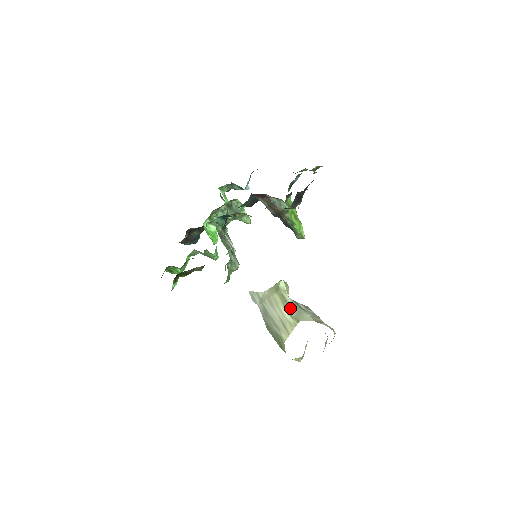
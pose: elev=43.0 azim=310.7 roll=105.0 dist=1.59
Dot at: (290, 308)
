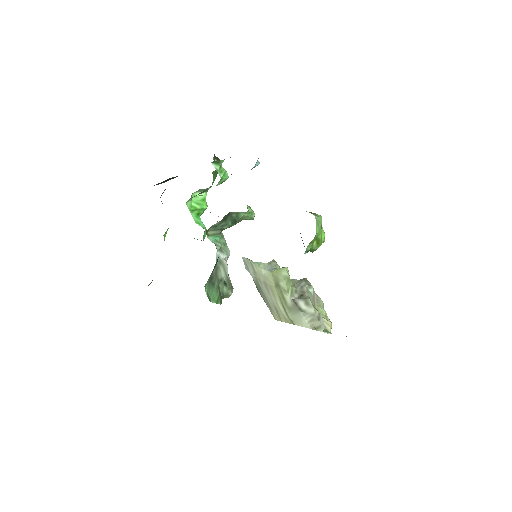
Dot at: (288, 308)
